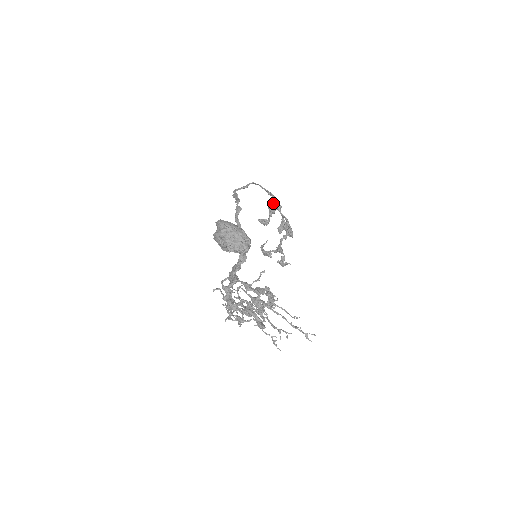
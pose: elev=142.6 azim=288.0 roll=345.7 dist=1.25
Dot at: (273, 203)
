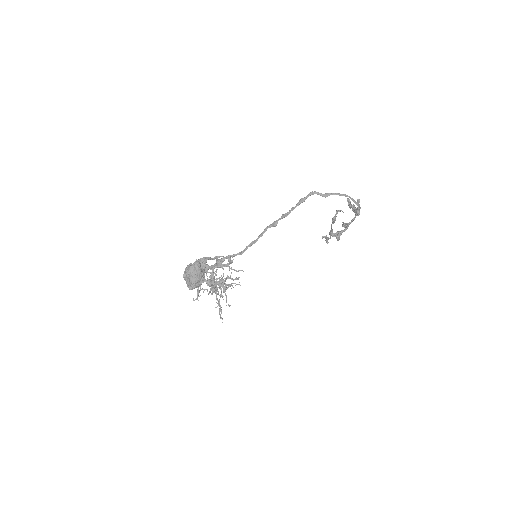
Dot at: (356, 208)
